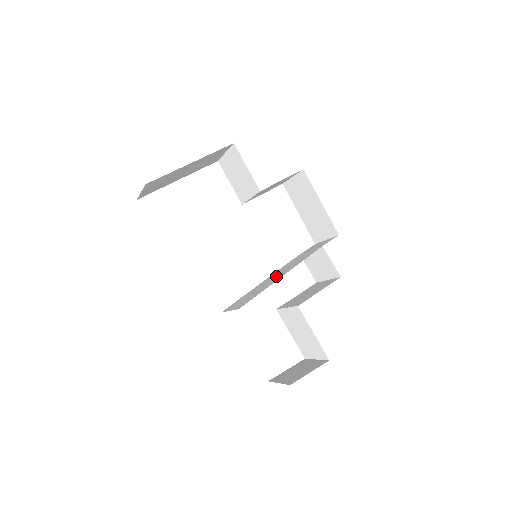
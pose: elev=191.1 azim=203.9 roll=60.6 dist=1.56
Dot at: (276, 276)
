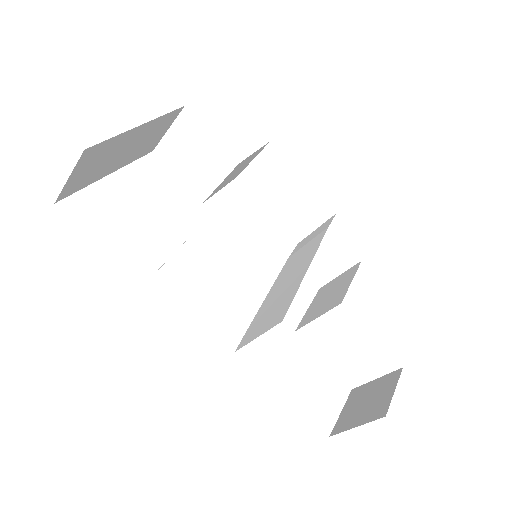
Dot at: (290, 277)
